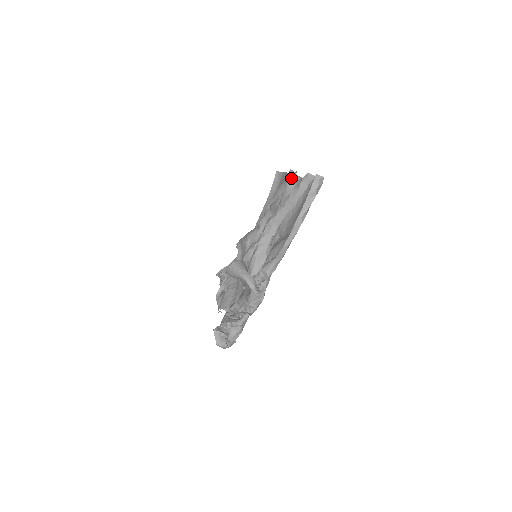
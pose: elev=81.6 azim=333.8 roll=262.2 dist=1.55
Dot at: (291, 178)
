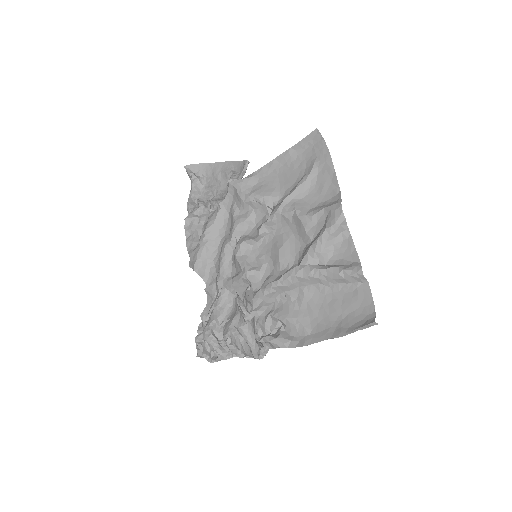
Dot at: (338, 226)
